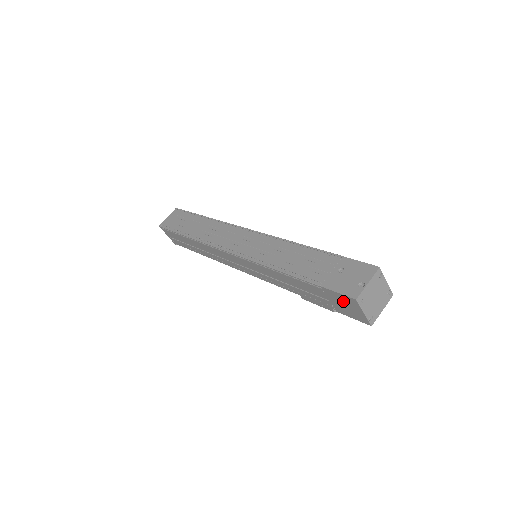
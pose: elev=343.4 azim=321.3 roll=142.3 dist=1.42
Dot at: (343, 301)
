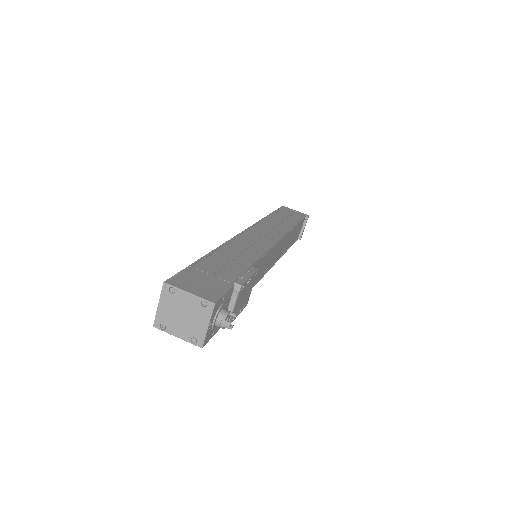
Dot at: occluded
